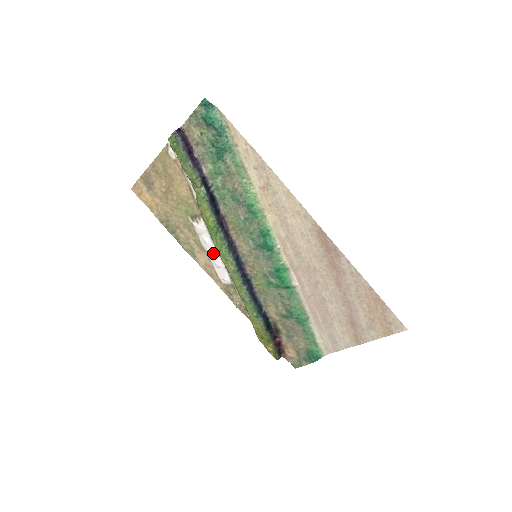
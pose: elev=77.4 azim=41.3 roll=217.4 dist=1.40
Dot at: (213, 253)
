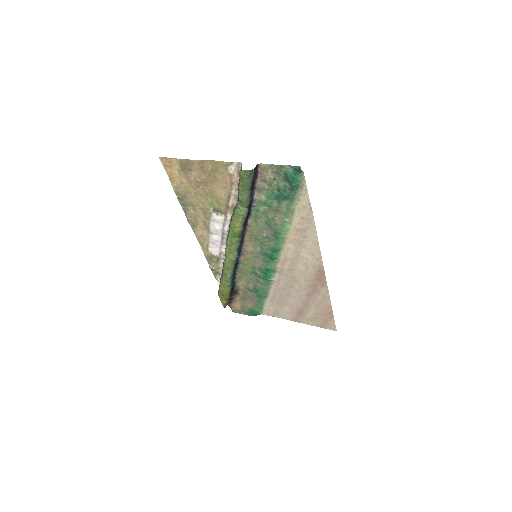
Dot at: (216, 236)
